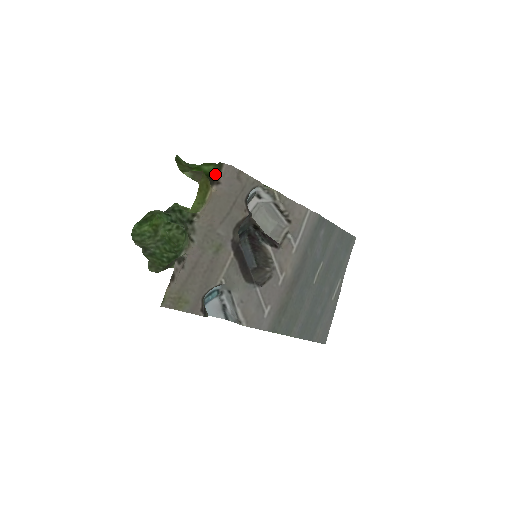
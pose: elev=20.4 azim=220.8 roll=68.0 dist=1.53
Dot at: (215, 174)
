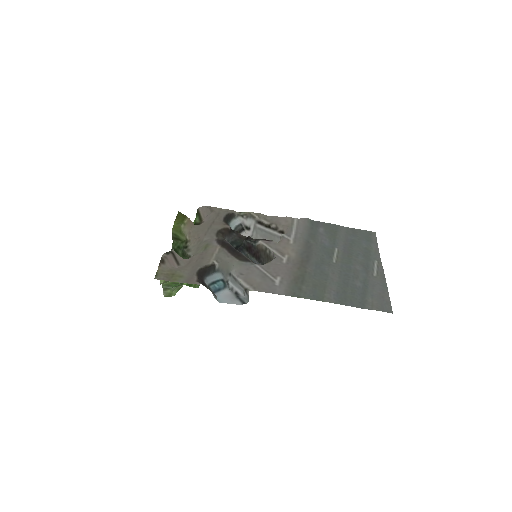
Dot at: (199, 221)
